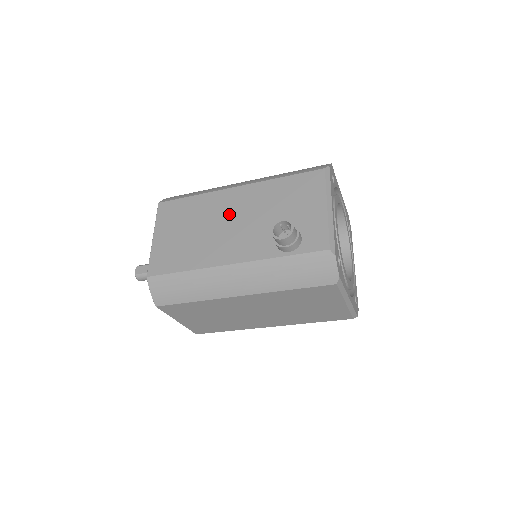
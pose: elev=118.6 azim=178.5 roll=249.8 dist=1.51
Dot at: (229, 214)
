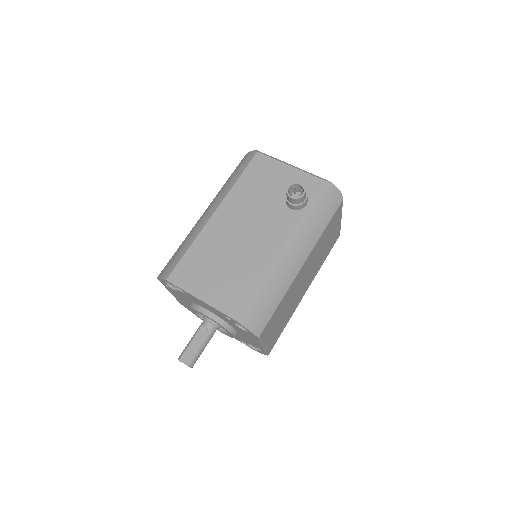
Dot at: (236, 228)
